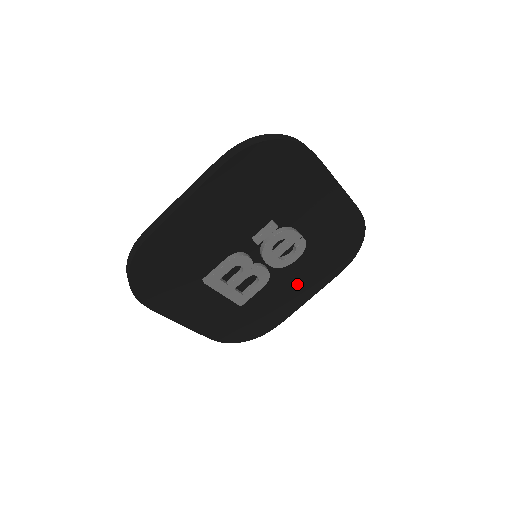
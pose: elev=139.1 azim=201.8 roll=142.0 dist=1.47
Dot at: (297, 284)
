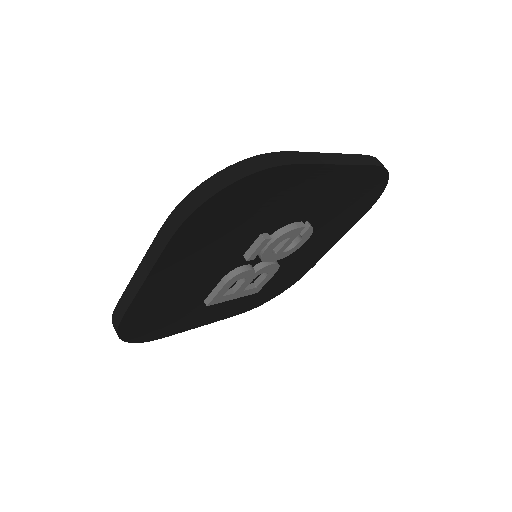
Dot at: (315, 246)
